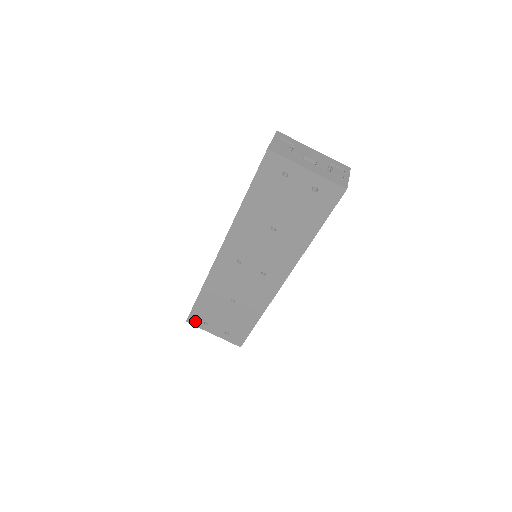
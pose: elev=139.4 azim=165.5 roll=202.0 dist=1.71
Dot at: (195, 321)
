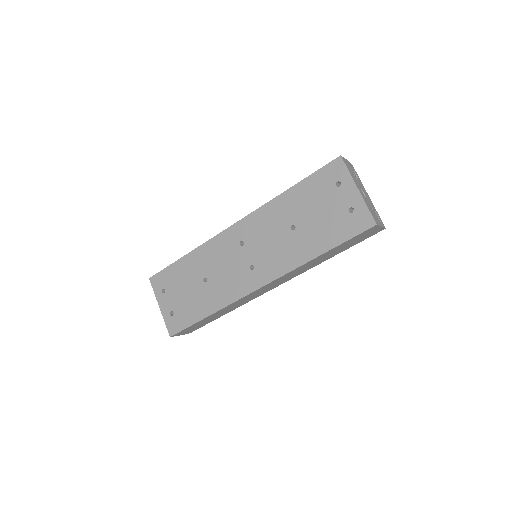
Dot at: (157, 282)
